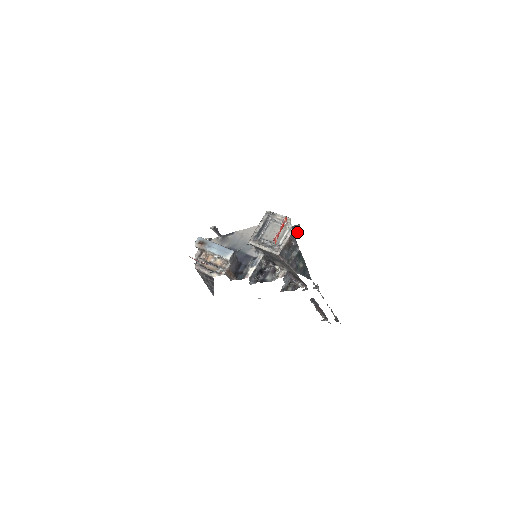
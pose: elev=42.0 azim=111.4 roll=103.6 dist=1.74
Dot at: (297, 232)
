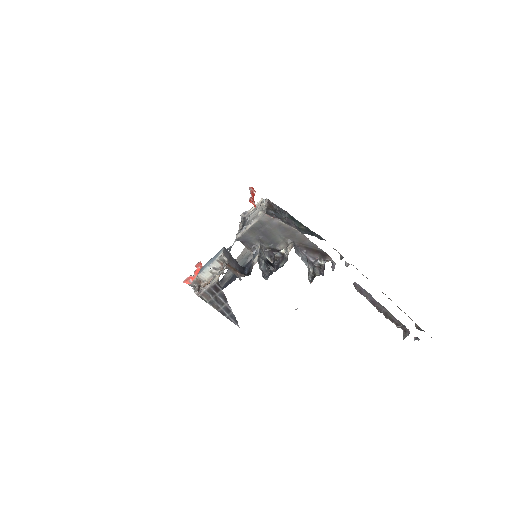
Dot at: occluded
